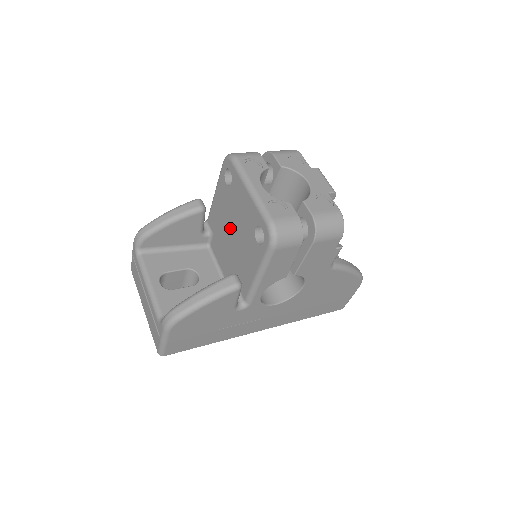
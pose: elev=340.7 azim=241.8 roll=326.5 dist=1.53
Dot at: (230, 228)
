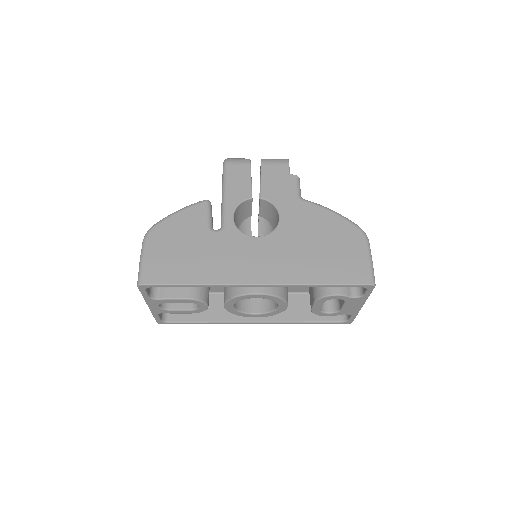
Dot at: occluded
